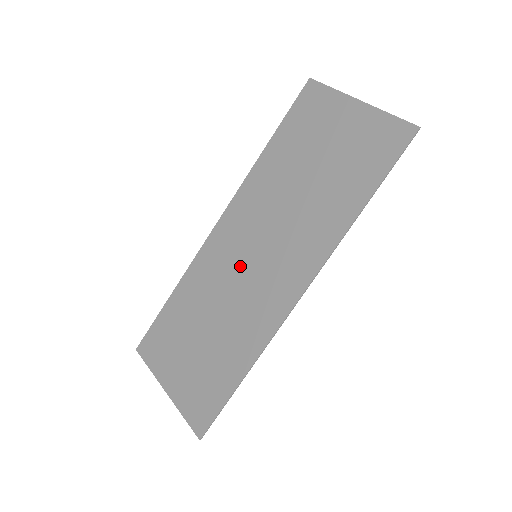
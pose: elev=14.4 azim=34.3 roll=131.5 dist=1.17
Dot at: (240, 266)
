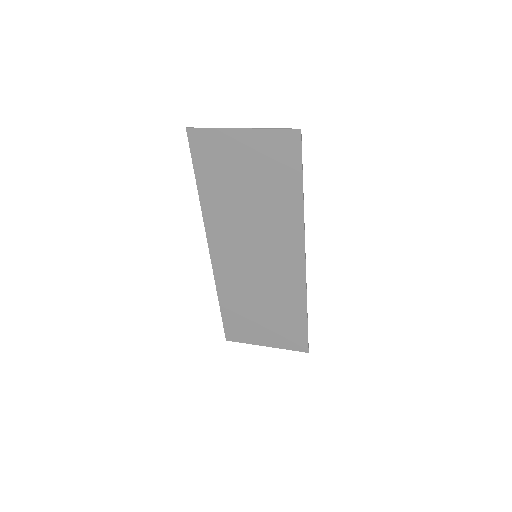
Dot at: (251, 267)
